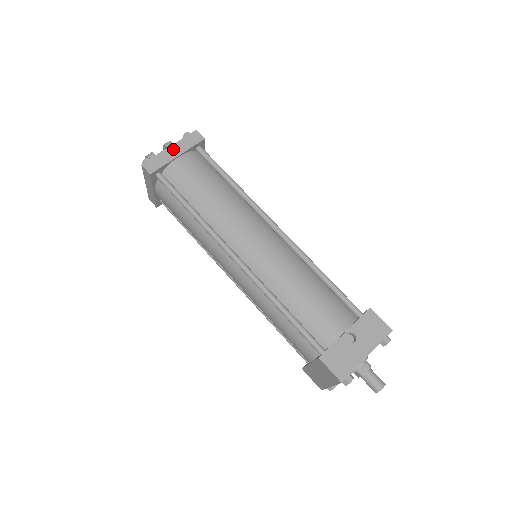
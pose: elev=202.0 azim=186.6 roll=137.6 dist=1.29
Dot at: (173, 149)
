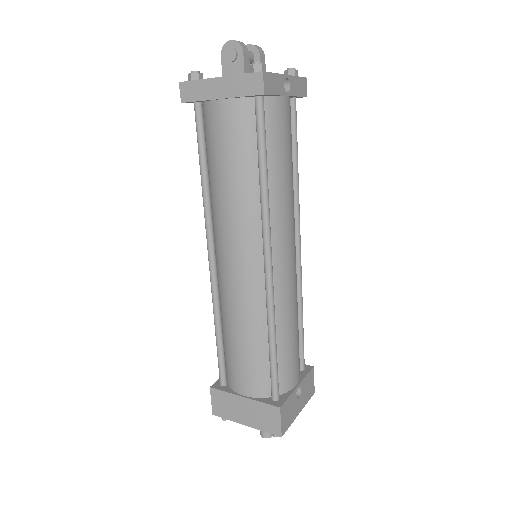
Dot at: (284, 79)
